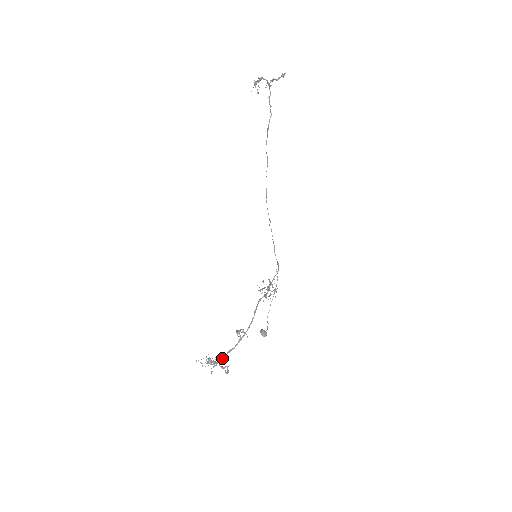
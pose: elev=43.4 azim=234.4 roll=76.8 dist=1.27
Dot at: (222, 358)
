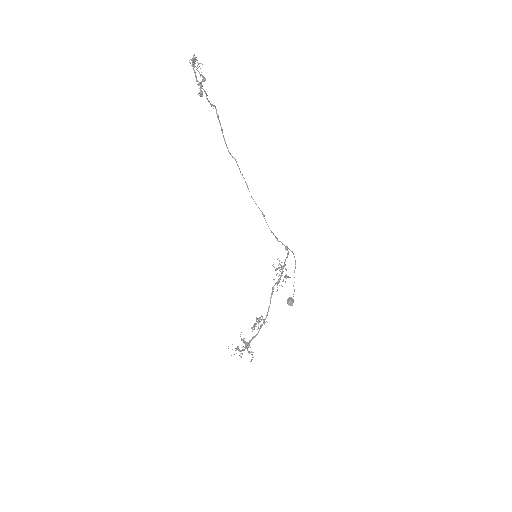
Dot at: (248, 344)
